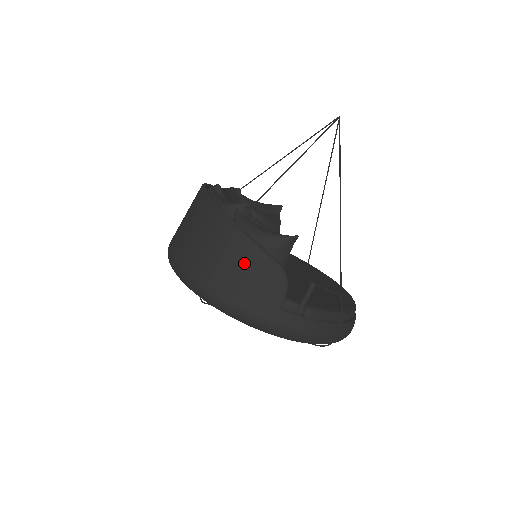
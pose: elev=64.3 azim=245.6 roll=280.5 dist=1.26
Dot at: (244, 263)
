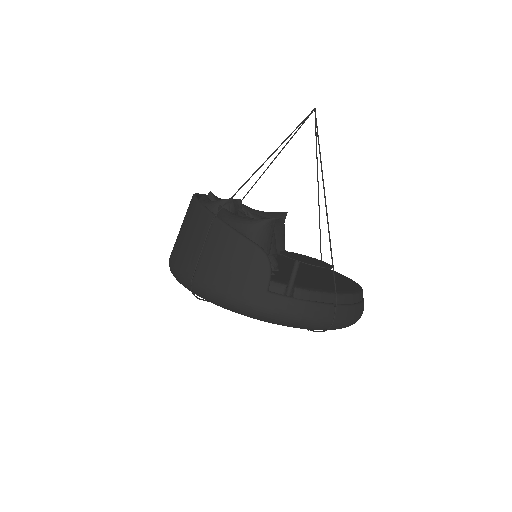
Dot at: (226, 251)
